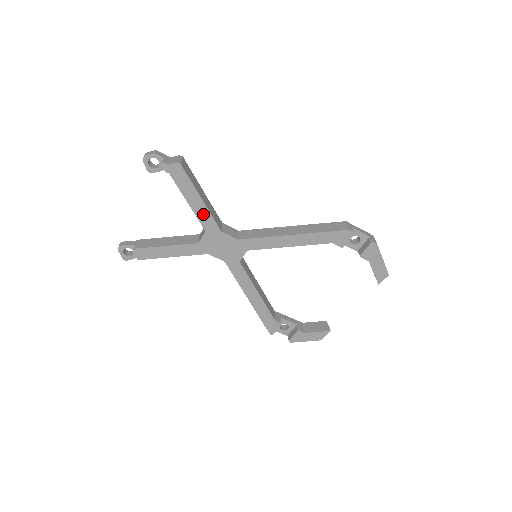
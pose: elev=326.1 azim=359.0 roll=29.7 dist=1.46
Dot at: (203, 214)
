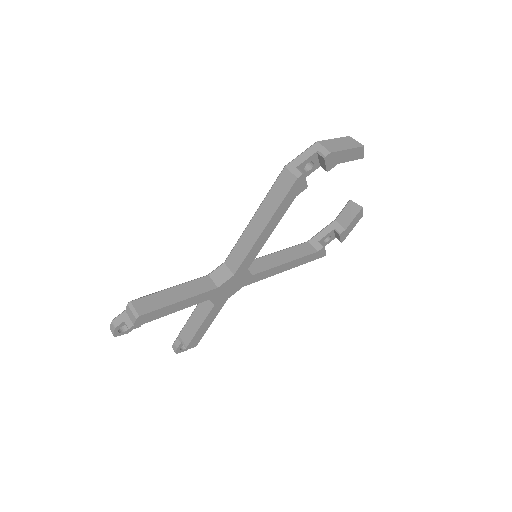
Dot at: (193, 301)
